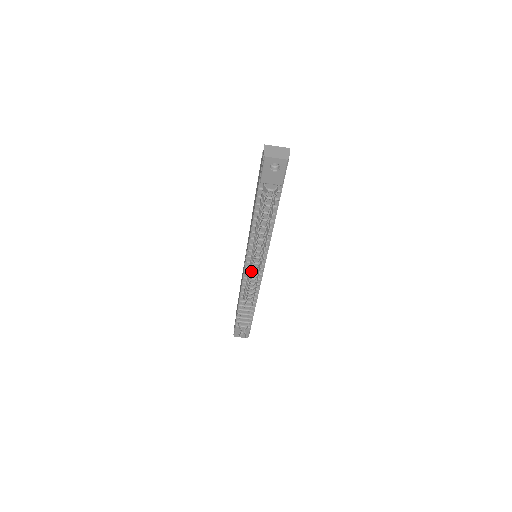
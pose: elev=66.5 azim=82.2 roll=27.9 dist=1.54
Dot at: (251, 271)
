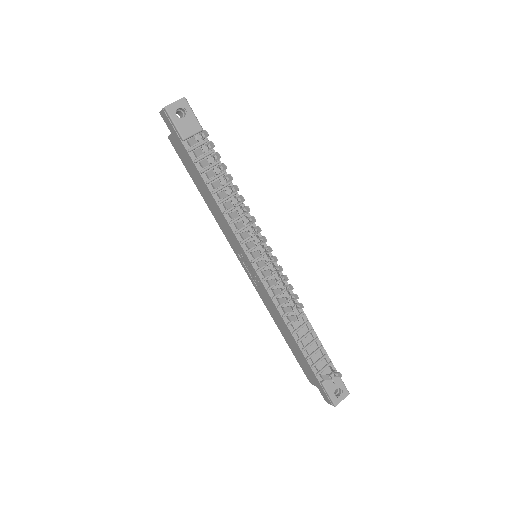
Dot at: (260, 252)
